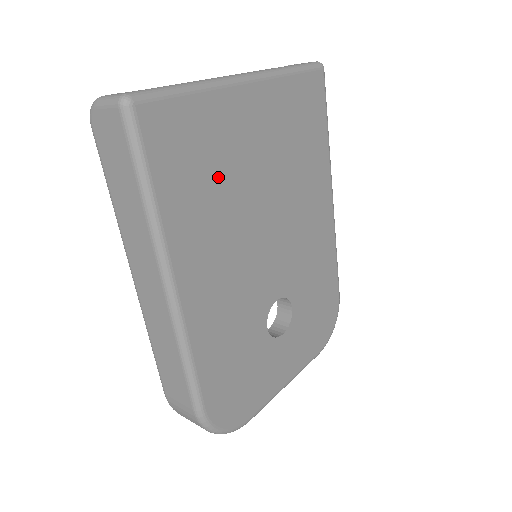
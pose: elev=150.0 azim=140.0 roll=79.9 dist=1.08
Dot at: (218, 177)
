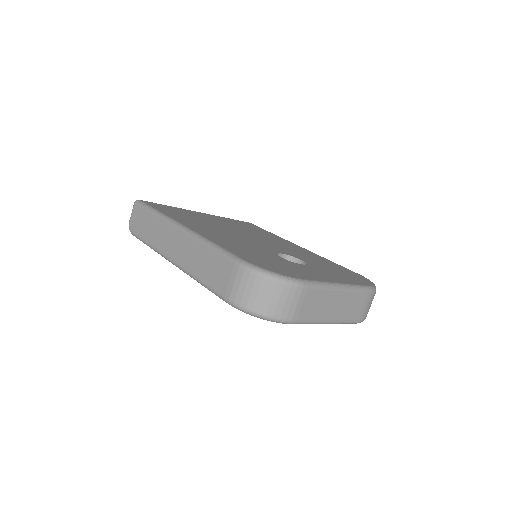
Dot at: occluded
